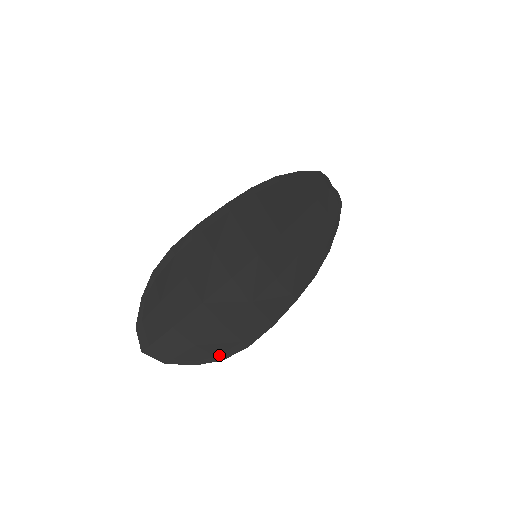
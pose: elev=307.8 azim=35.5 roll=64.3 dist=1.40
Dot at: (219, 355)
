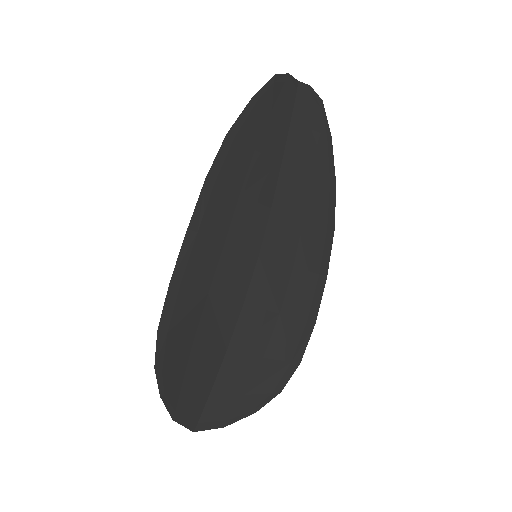
Dot at: (274, 390)
